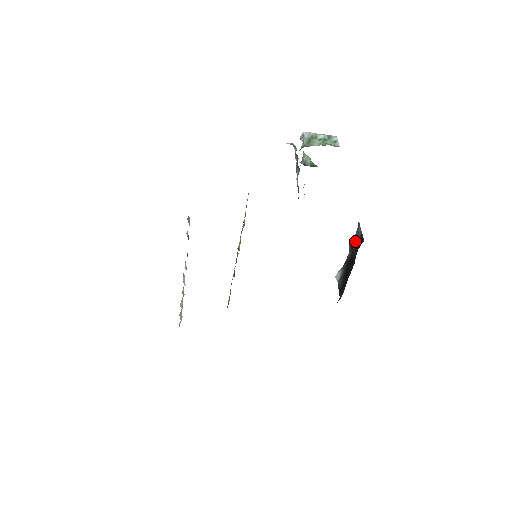
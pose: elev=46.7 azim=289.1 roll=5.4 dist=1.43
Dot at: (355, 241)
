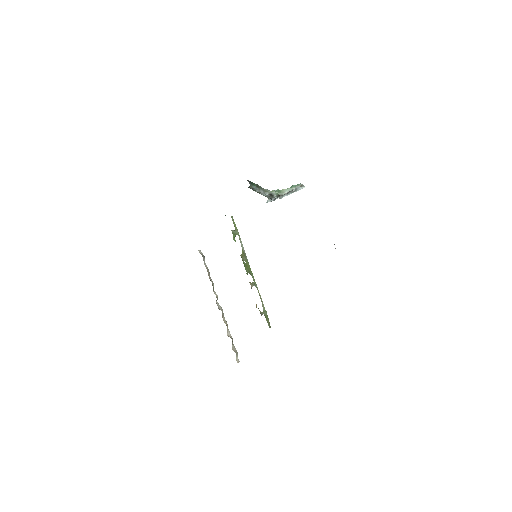
Dot at: occluded
